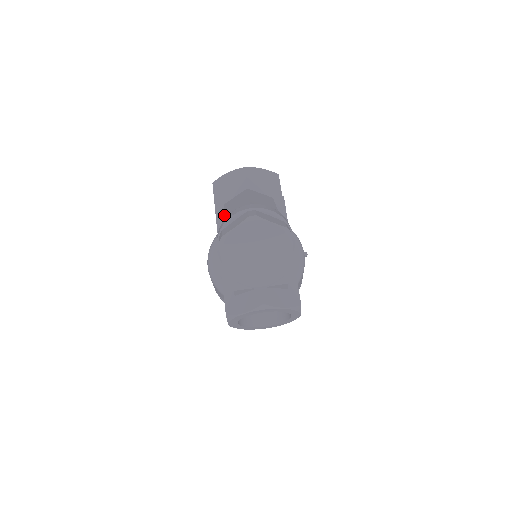
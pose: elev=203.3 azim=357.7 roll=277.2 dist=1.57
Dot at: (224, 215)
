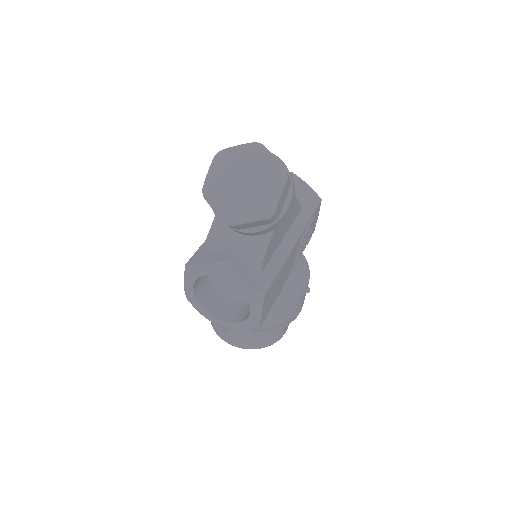
Dot at: occluded
